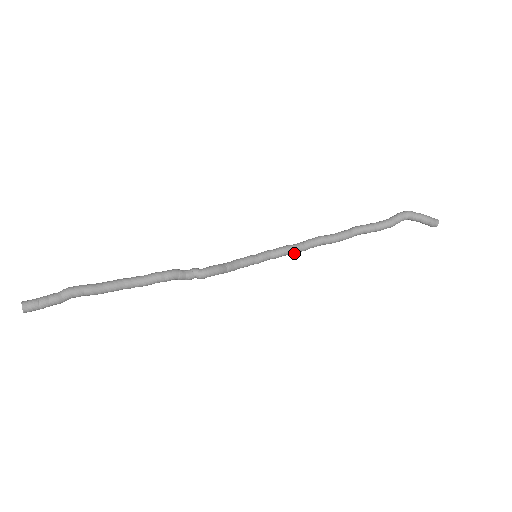
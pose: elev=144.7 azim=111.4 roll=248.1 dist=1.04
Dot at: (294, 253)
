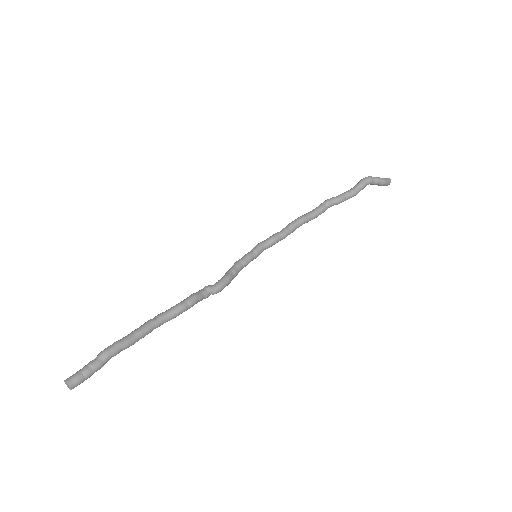
Dot at: (282, 239)
